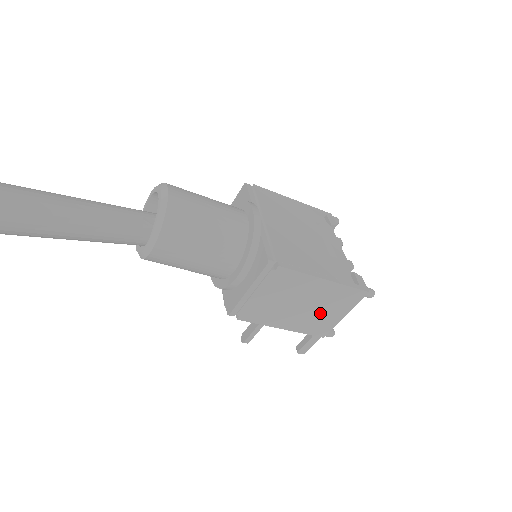
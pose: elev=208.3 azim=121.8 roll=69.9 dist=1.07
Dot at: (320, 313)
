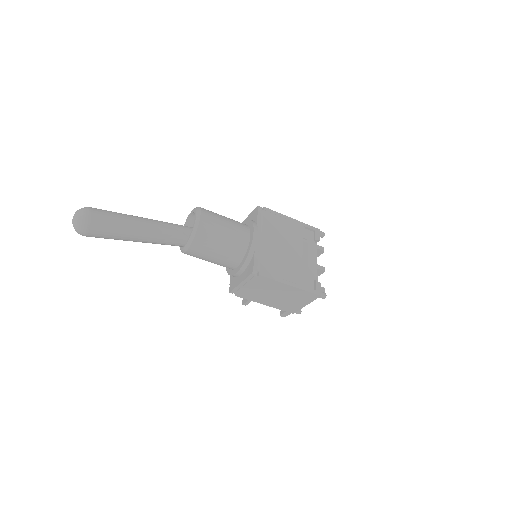
Dot at: (289, 301)
